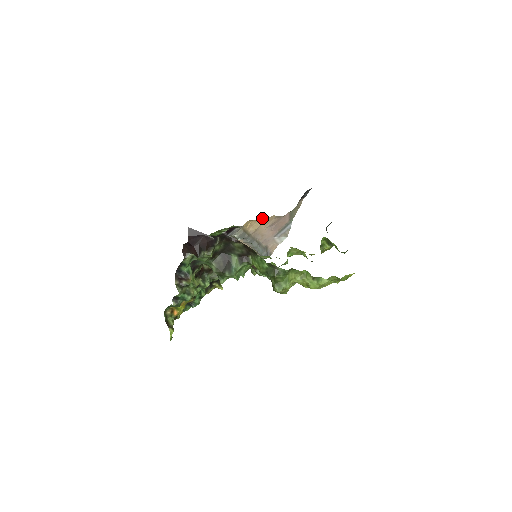
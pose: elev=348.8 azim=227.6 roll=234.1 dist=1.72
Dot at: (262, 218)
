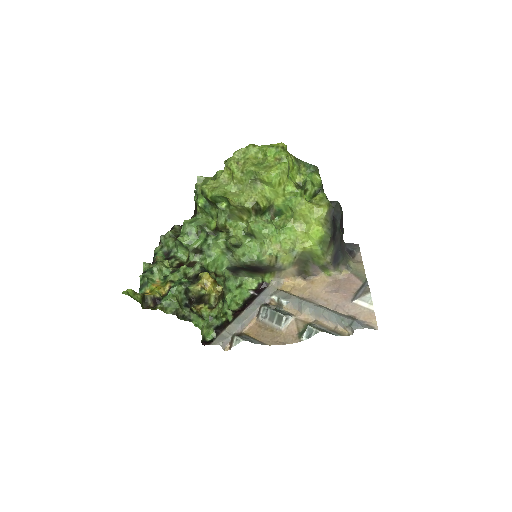
Dot at: (308, 282)
